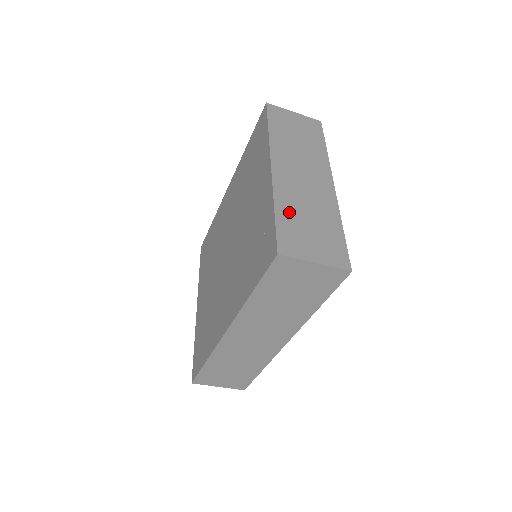
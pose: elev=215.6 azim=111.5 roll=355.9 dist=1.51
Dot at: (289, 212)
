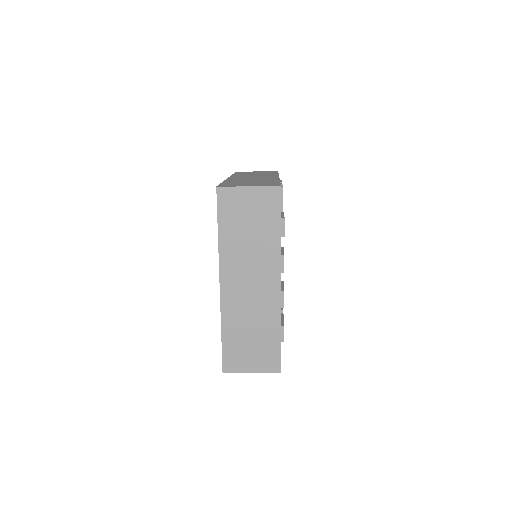
Dot at: (233, 332)
